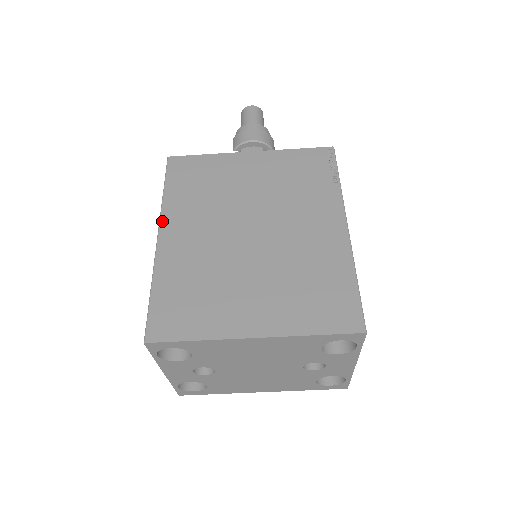
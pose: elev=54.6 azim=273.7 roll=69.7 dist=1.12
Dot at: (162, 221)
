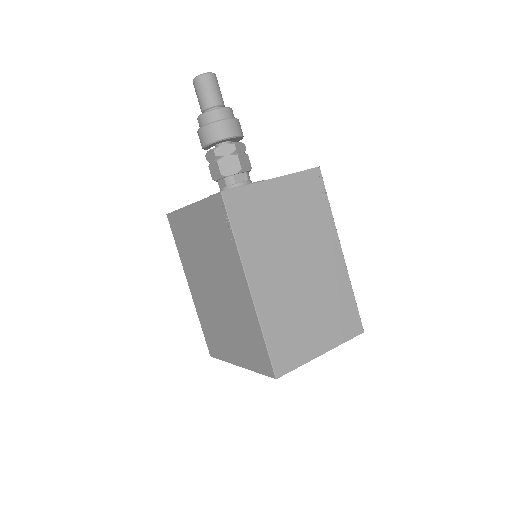
Dot at: (185, 275)
